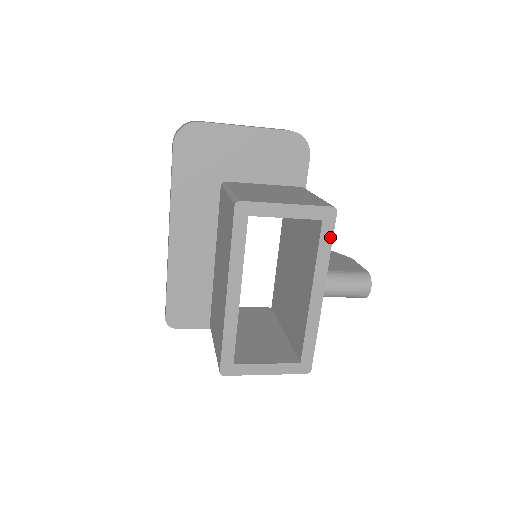
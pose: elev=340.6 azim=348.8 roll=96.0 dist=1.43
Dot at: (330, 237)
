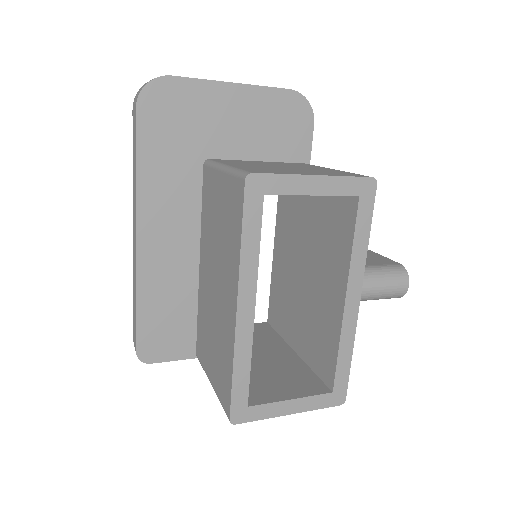
Dot at: (368, 219)
